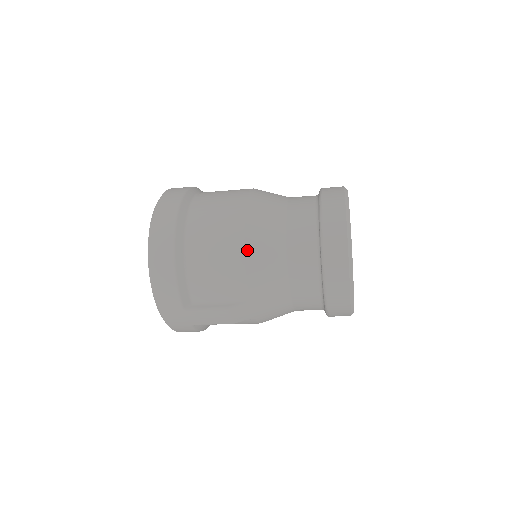
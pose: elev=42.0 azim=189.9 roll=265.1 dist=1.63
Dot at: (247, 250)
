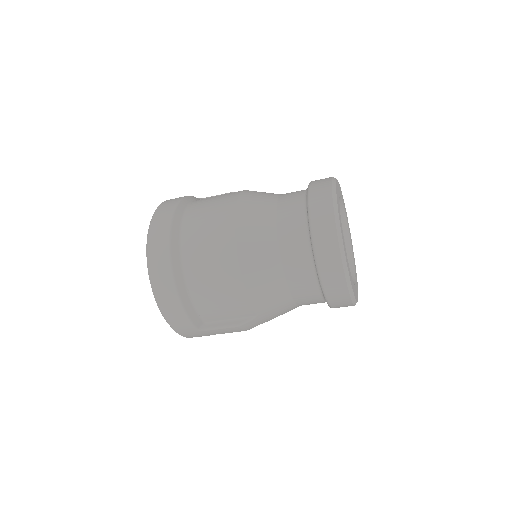
Dot at: (245, 277)
